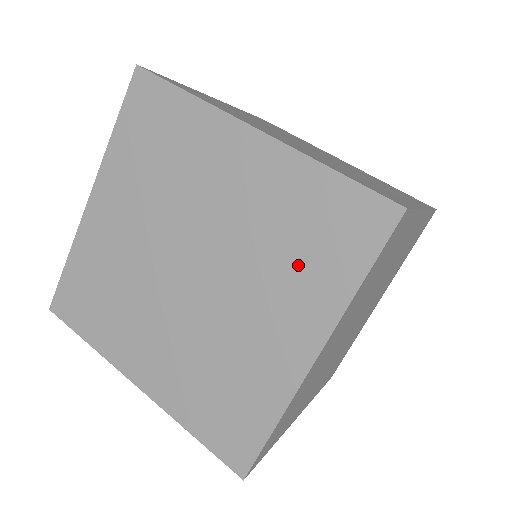
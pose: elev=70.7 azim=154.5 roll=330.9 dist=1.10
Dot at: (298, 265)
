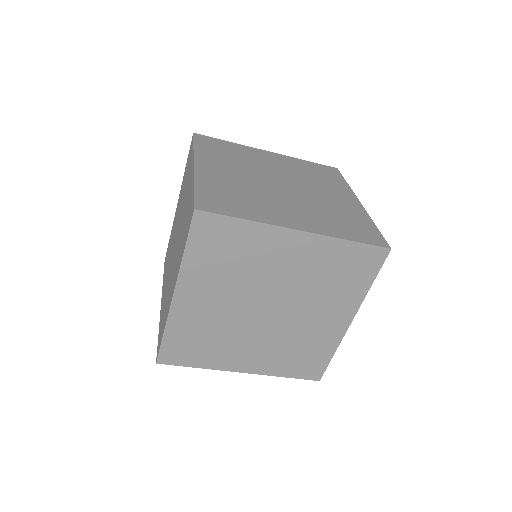
Dot at: (182, 240)
